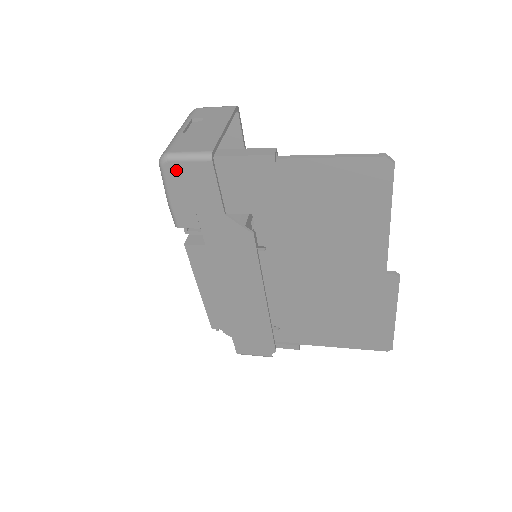
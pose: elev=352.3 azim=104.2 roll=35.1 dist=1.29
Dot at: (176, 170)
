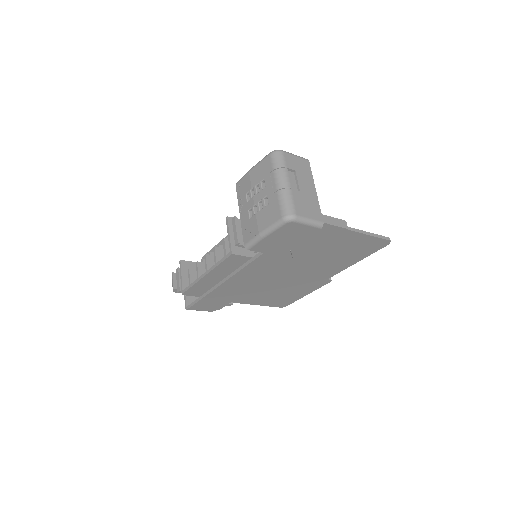
Dot at: (293, 227)
